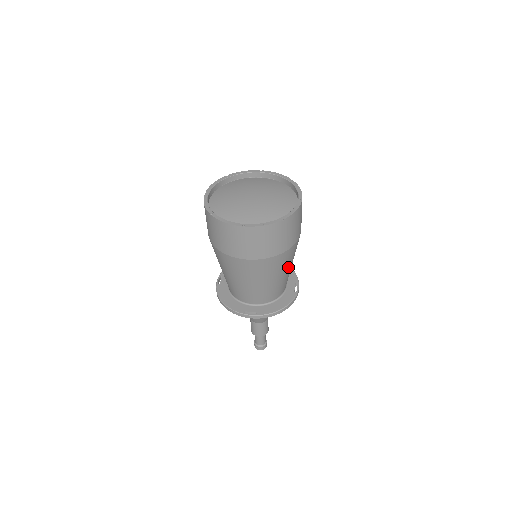
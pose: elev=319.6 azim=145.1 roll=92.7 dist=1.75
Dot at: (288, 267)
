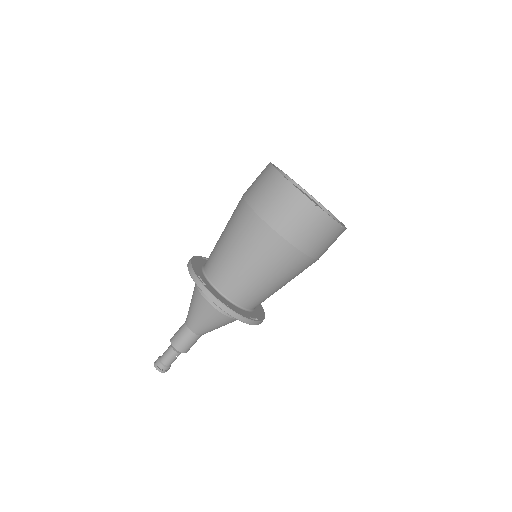
Dot at: (272, 274)
